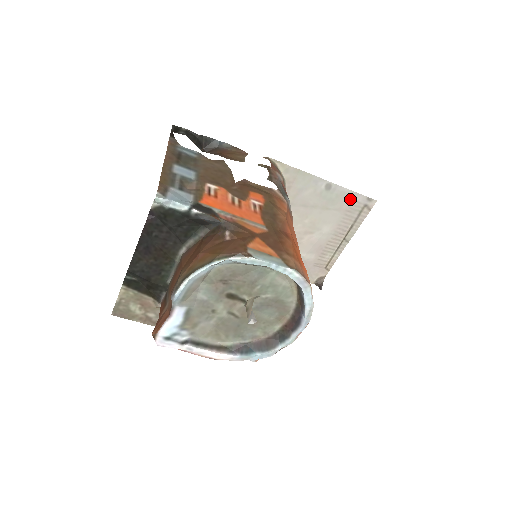
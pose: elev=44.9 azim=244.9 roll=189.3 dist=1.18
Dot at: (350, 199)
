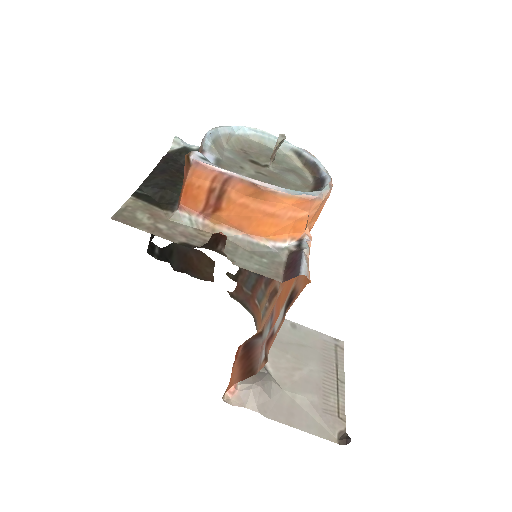
Dot at: (319, 339)
